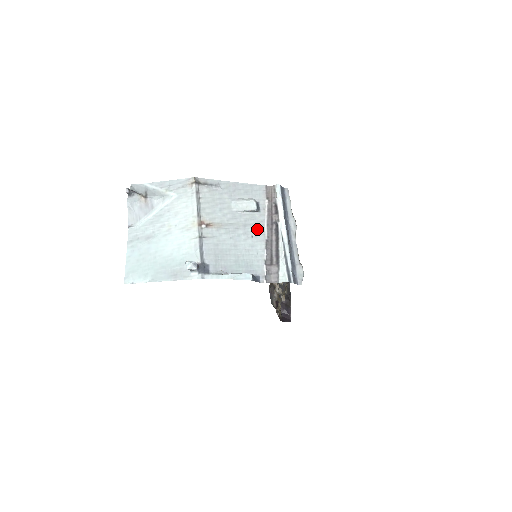
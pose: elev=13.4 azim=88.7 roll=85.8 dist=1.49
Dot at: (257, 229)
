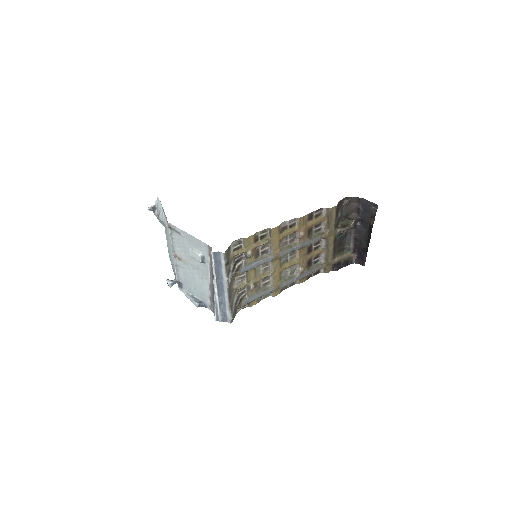
Dot at: (205, 274)
